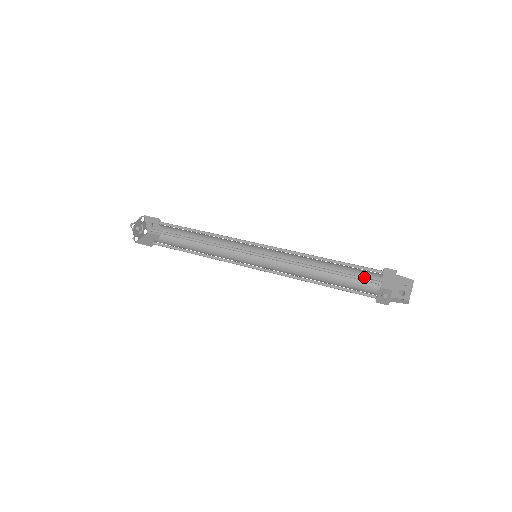
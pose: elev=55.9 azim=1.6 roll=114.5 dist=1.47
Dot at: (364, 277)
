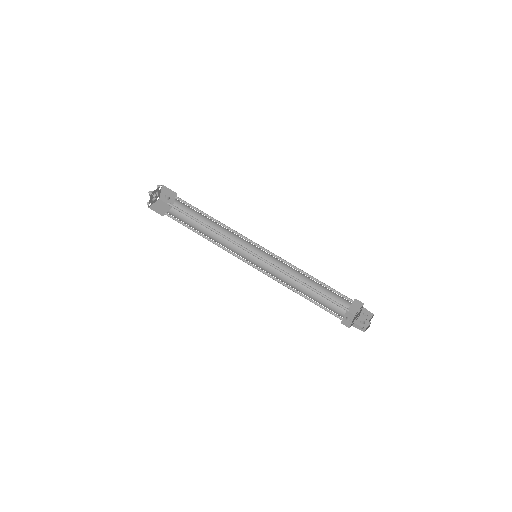
Dot at: (337, 300)
